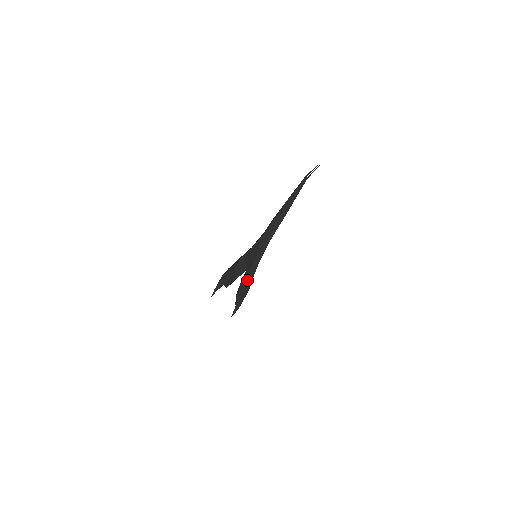
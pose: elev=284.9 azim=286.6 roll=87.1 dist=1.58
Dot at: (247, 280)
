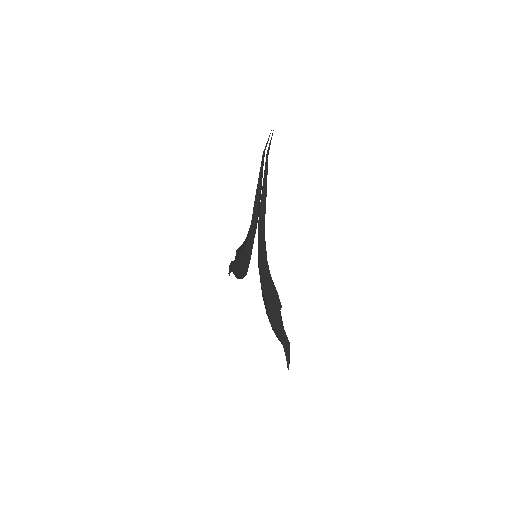
Dot at: occluded
